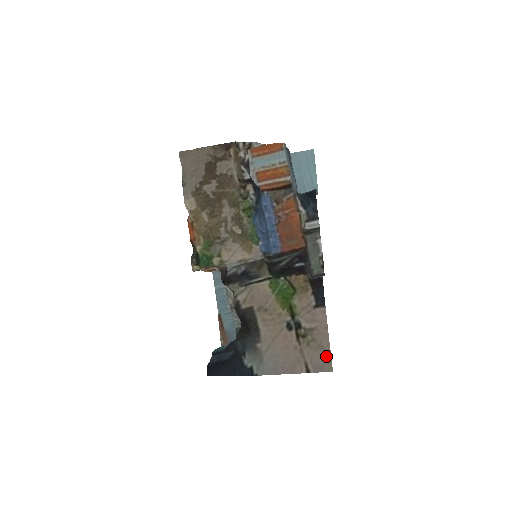
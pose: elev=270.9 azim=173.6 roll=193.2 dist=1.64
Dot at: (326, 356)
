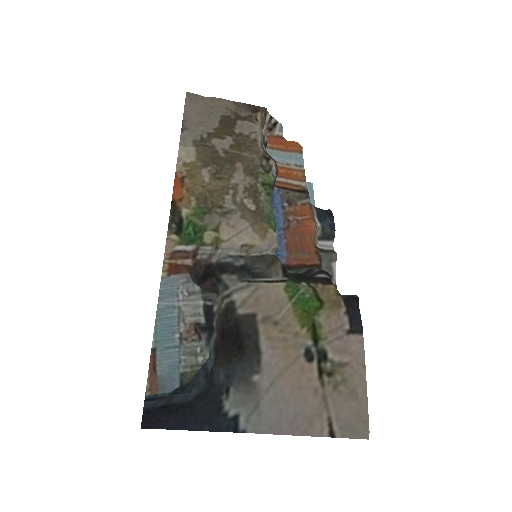
Dot at: (361, 411)
